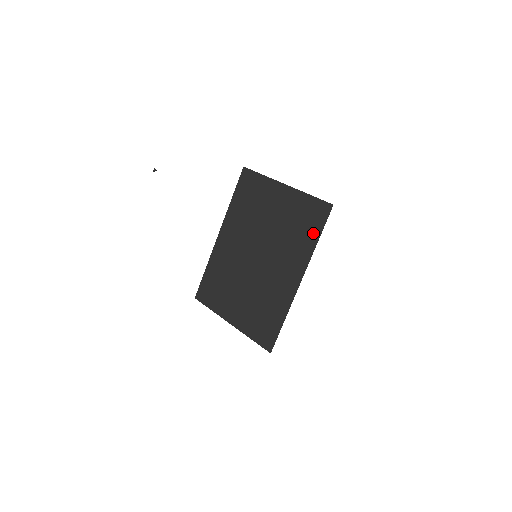
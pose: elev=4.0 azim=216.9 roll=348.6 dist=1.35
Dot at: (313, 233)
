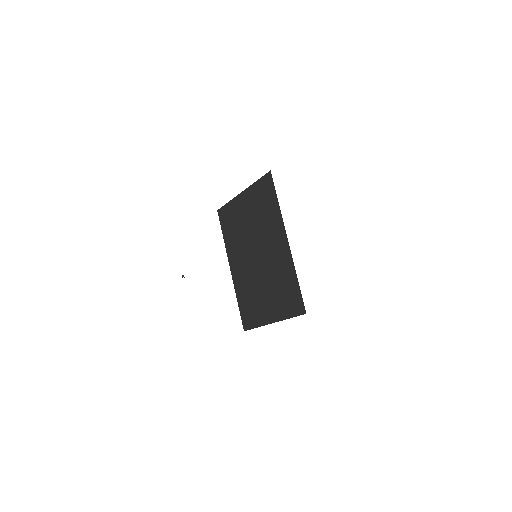
Dot at: (273, 201)
